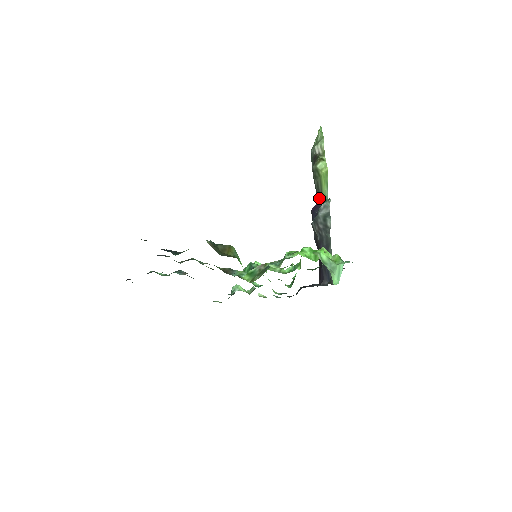
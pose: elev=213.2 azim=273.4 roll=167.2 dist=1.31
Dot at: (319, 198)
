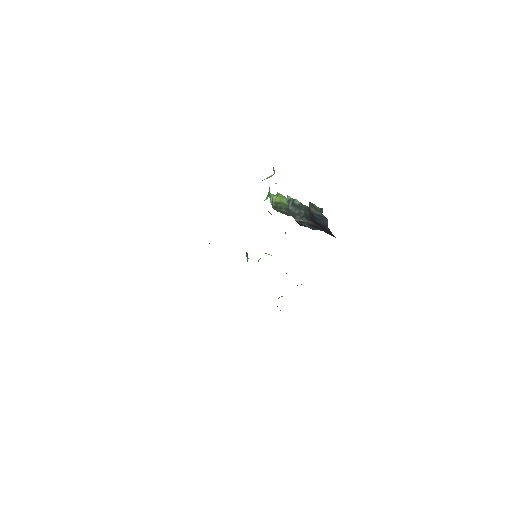
Dot at: occluded
